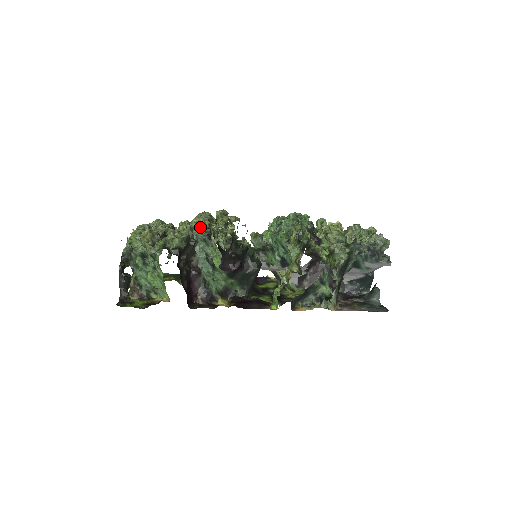
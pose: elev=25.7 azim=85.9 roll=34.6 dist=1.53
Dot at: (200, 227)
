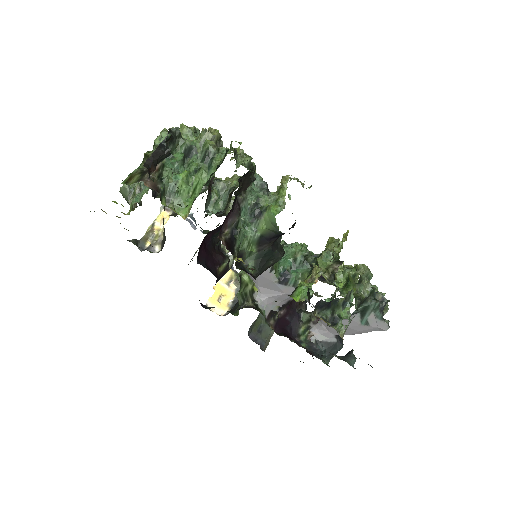
Dot at: occluded
